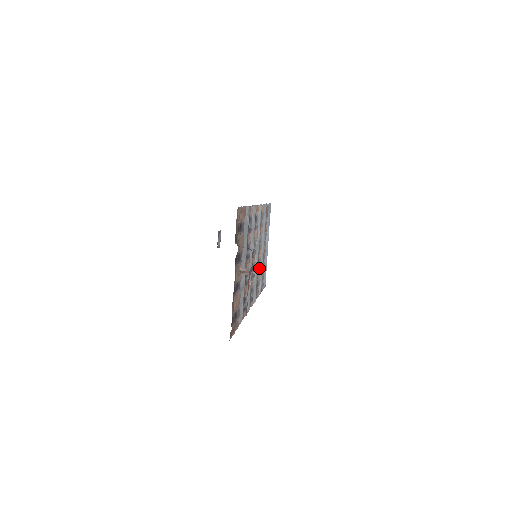
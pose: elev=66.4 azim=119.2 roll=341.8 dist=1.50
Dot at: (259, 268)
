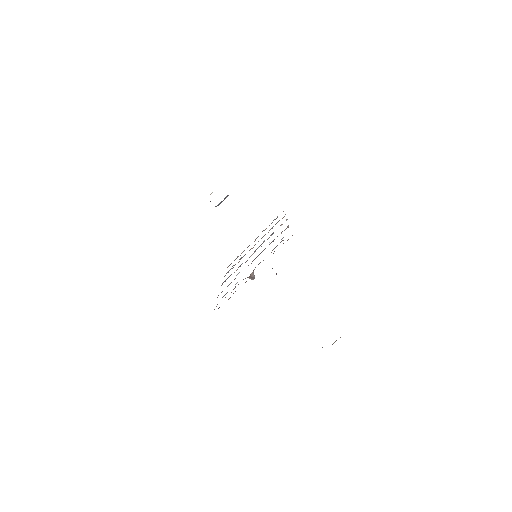
Dot at: occluded
